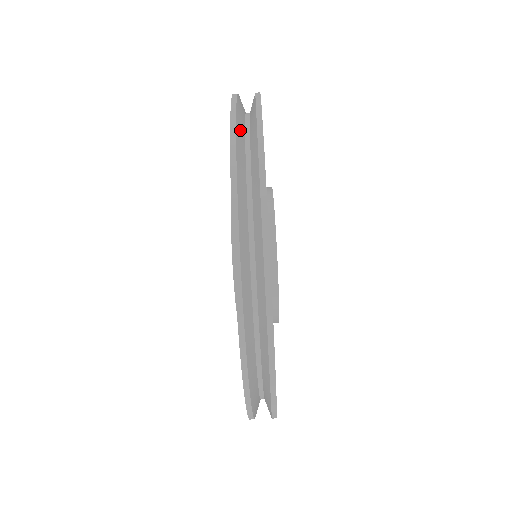
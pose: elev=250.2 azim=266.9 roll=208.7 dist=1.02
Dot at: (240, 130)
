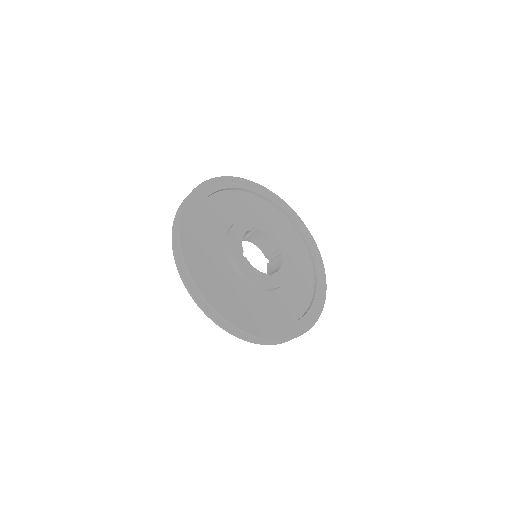
Dot at: occluded
